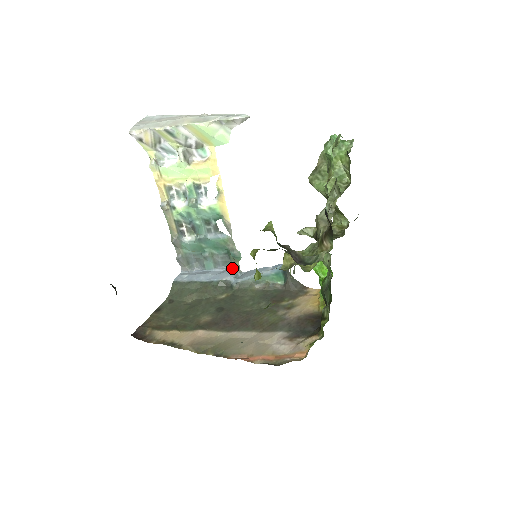
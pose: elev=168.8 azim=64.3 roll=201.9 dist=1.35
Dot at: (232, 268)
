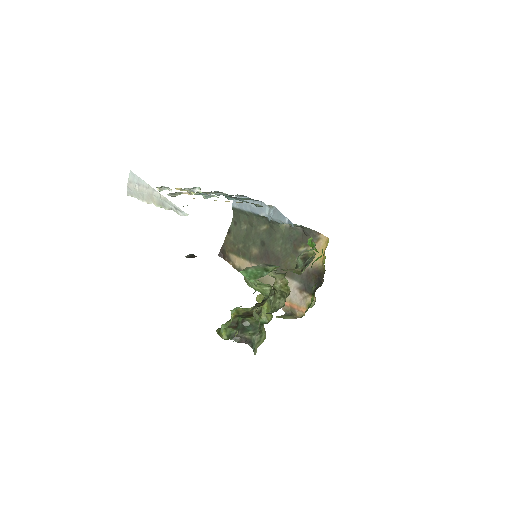
Dot at: (265, 204)
